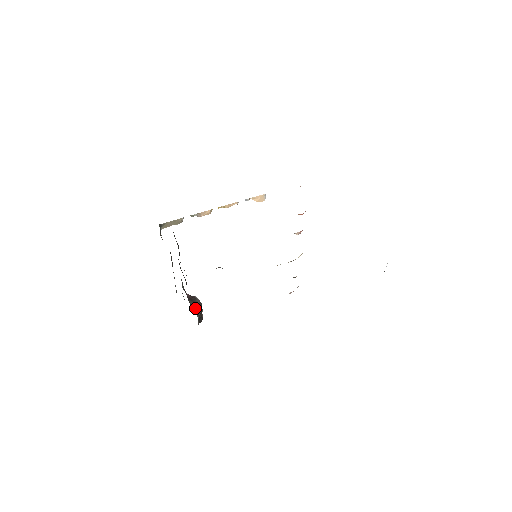
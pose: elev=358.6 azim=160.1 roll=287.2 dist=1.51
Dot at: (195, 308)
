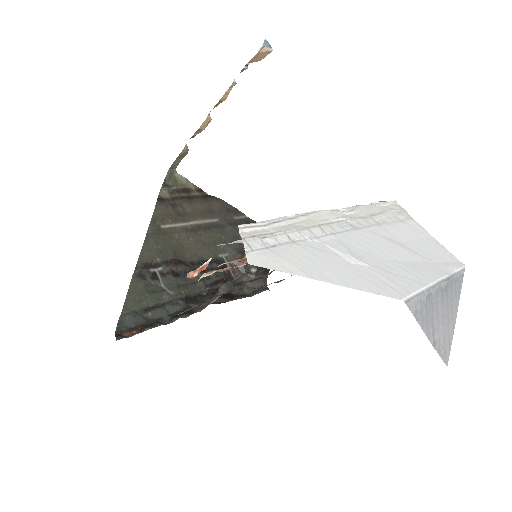
Dot at: (249, 273)
